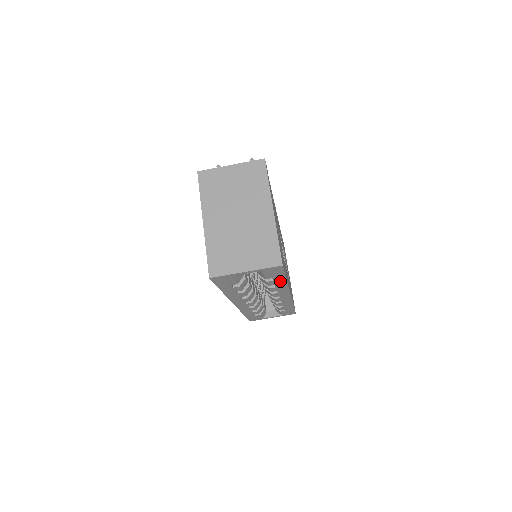
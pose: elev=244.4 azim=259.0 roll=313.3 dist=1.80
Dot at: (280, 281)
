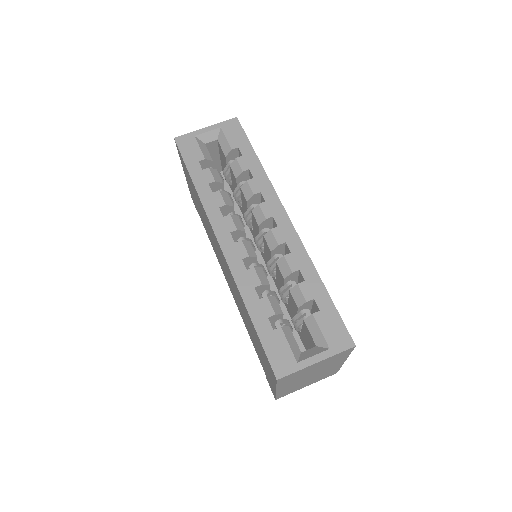
Dot at: (251, 160)
